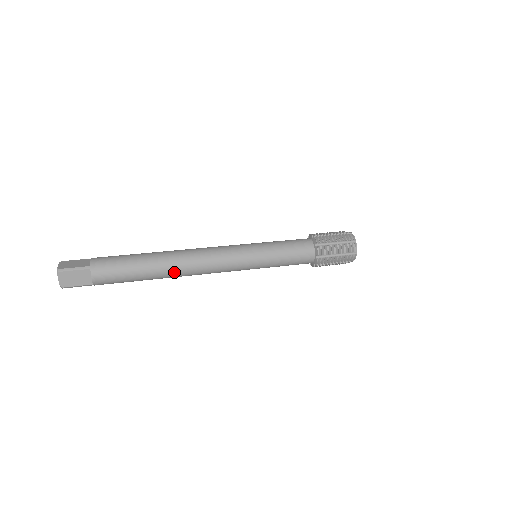
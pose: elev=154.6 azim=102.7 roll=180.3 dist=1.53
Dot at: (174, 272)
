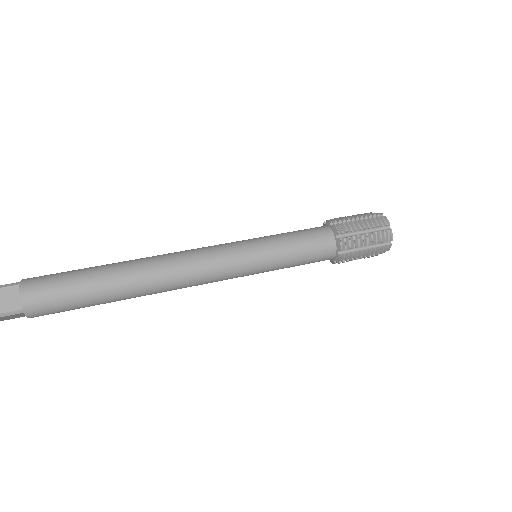
Dot at: (141, 278)
